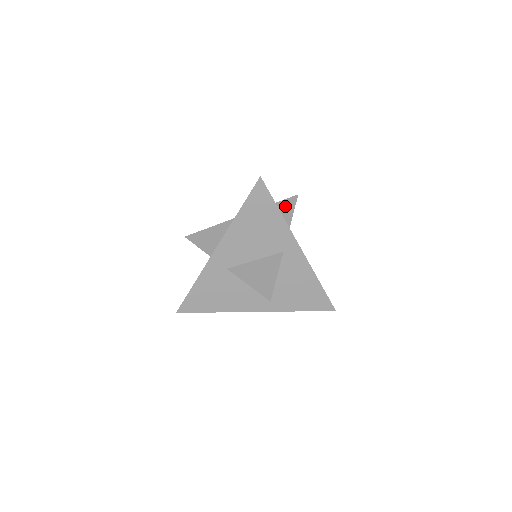
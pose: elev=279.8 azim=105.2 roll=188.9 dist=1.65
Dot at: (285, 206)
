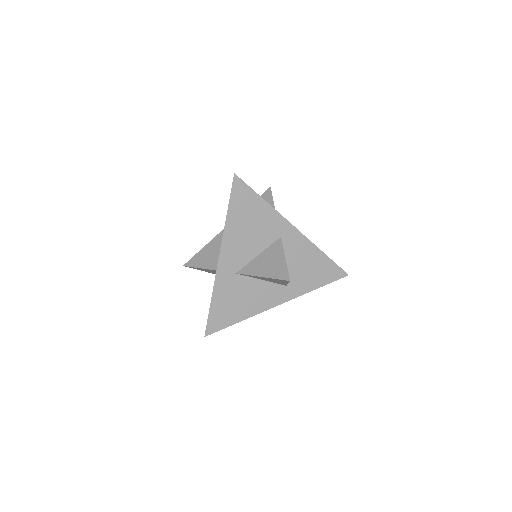
Dot at: occluded
